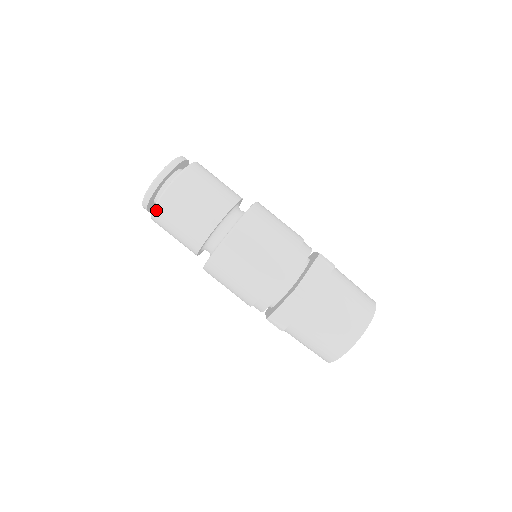
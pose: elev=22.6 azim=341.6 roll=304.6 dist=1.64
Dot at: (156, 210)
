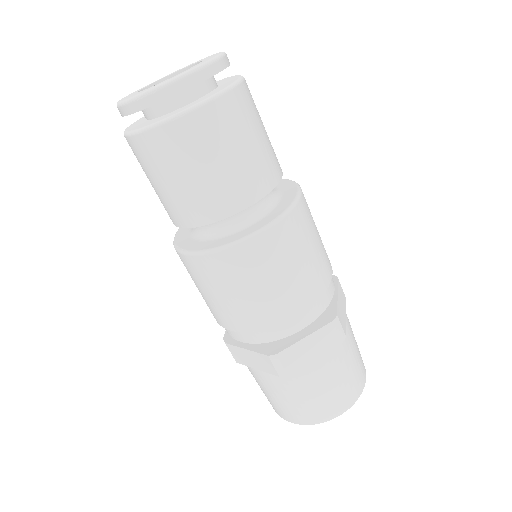
Dot at: (130, 139)
